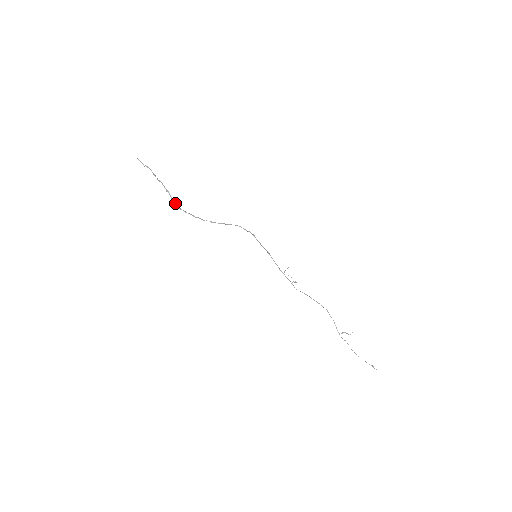
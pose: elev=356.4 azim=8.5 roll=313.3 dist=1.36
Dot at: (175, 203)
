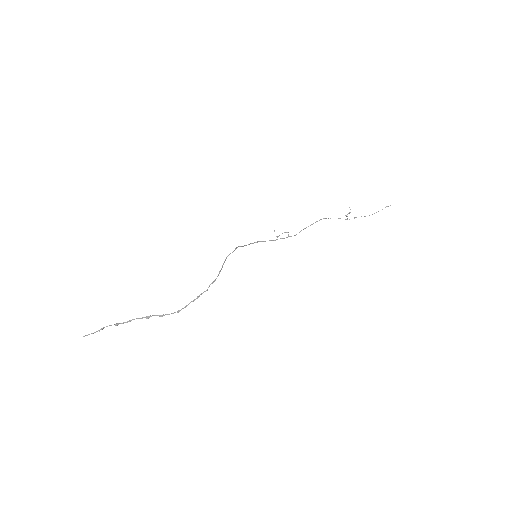
Dot at: (169, 314)
